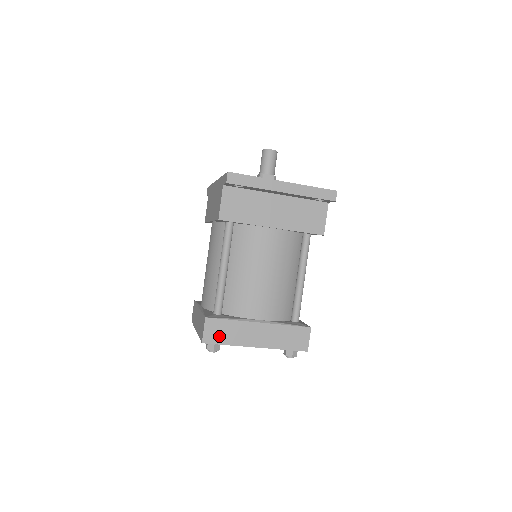
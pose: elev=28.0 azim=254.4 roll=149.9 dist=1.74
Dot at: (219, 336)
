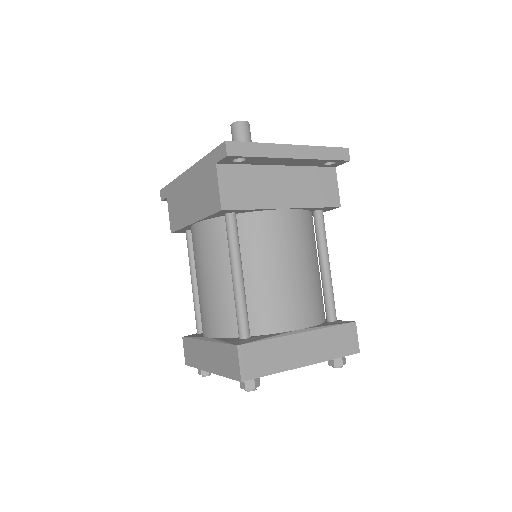
Dot at: (259, 365)
